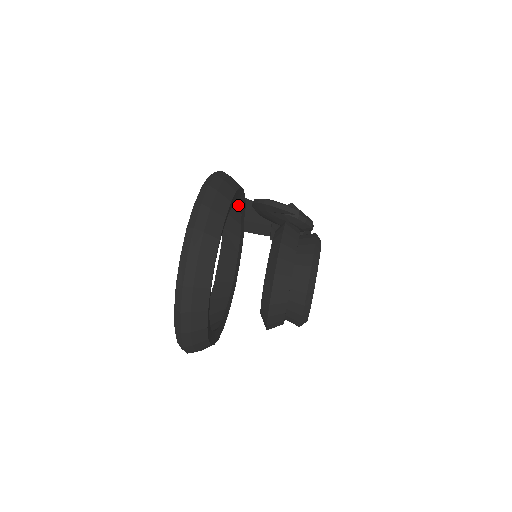
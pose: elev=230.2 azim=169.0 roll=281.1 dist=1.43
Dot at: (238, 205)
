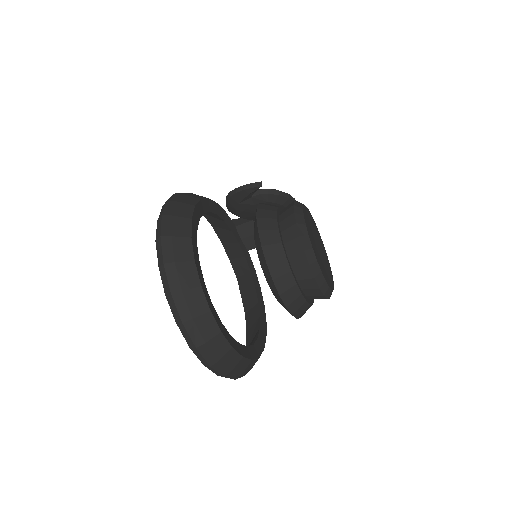
Dot at: (223, 223)
